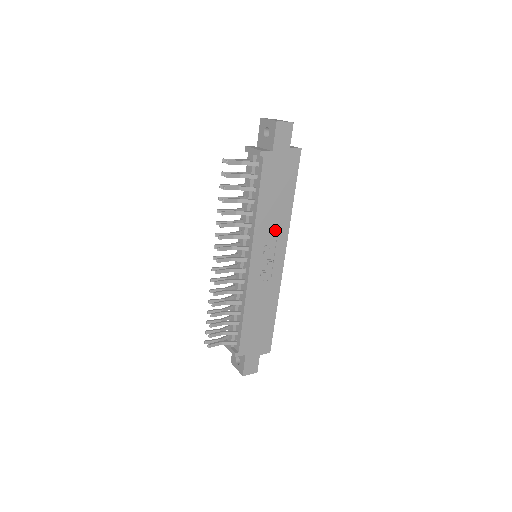
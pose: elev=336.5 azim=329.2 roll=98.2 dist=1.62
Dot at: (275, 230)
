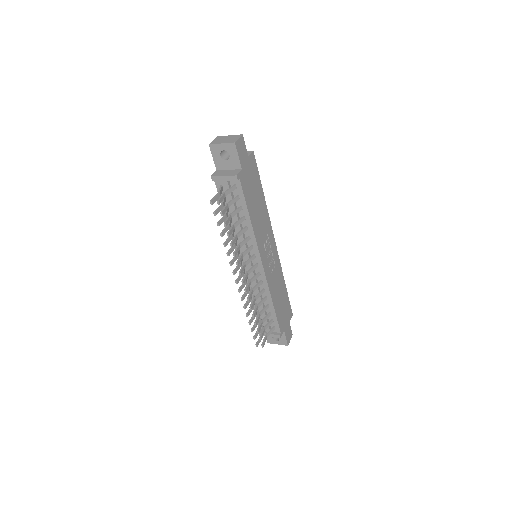
Dot at: (264, 228)
